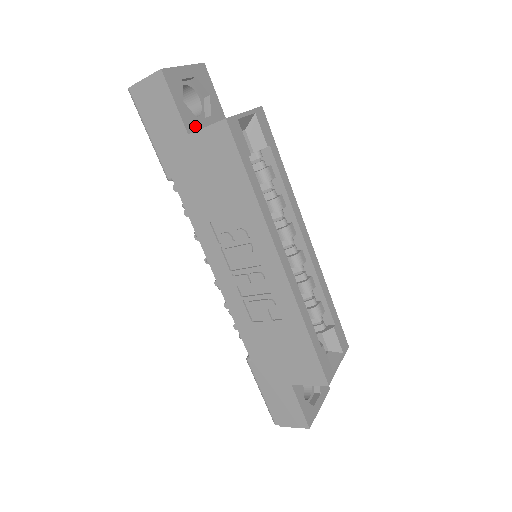
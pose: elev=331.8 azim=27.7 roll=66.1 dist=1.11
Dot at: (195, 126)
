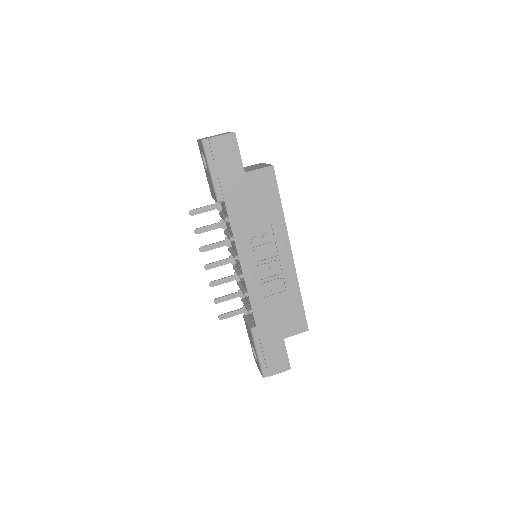
Dot at: occluded
